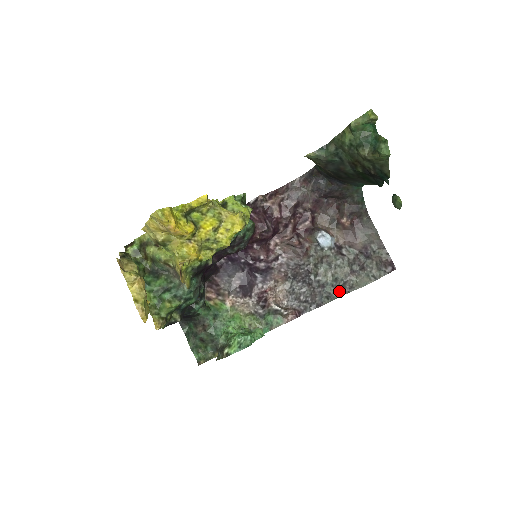
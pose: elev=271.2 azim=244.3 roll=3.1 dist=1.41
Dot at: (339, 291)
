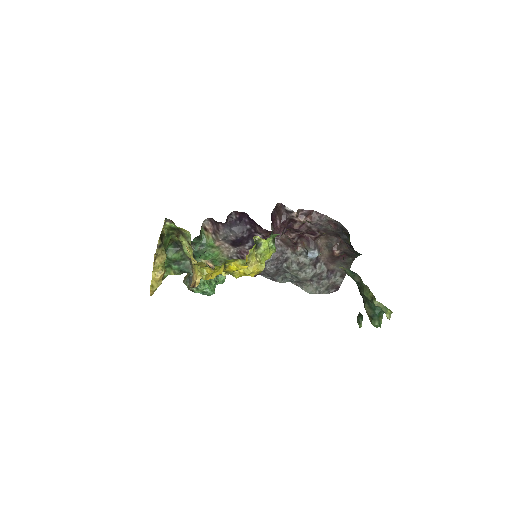
Dot at: (293, 280)
